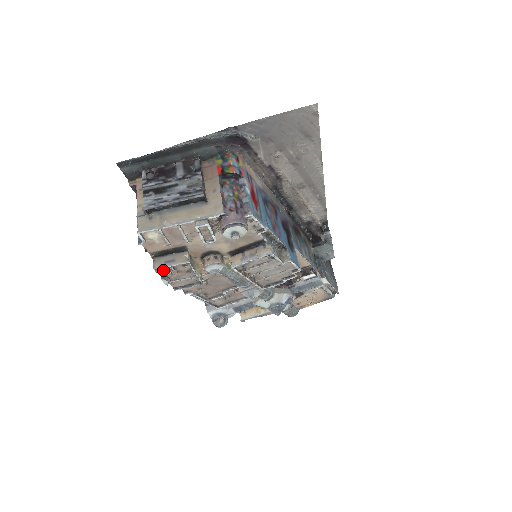
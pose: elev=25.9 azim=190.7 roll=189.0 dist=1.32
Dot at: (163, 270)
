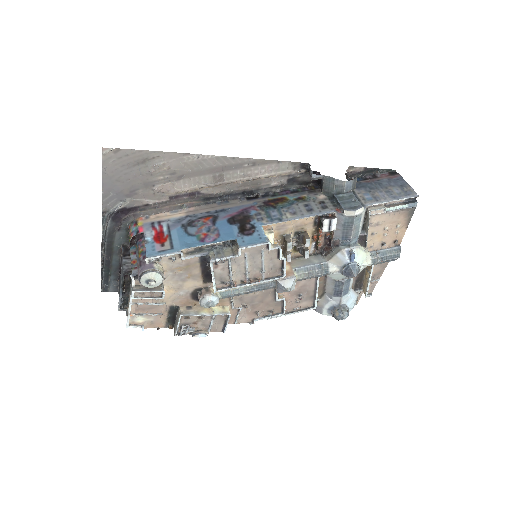
Dot at: (182, 331)
